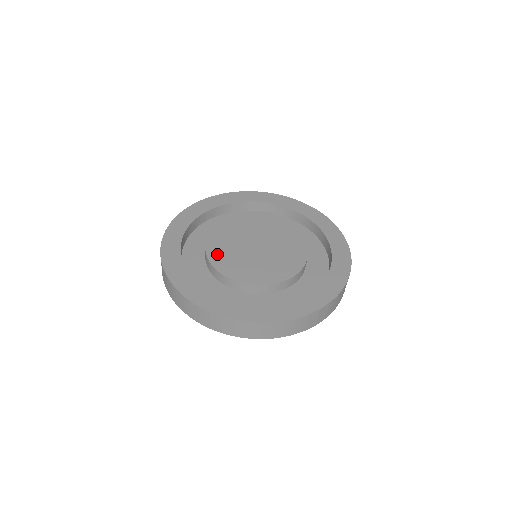
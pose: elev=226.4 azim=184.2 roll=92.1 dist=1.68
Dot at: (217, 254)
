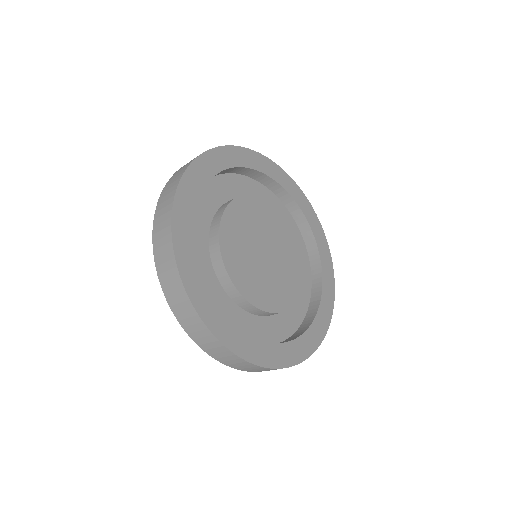
Dot at: (242, 279)
